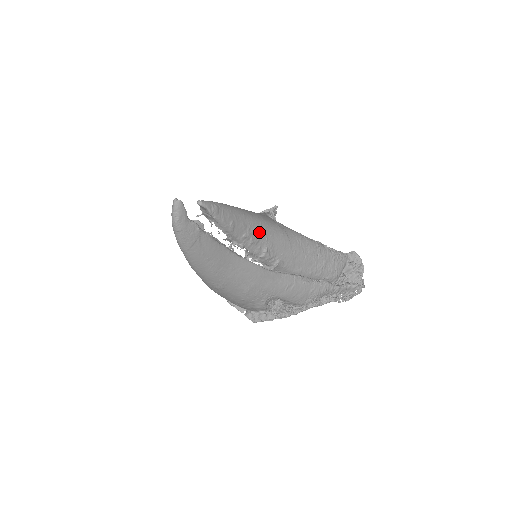
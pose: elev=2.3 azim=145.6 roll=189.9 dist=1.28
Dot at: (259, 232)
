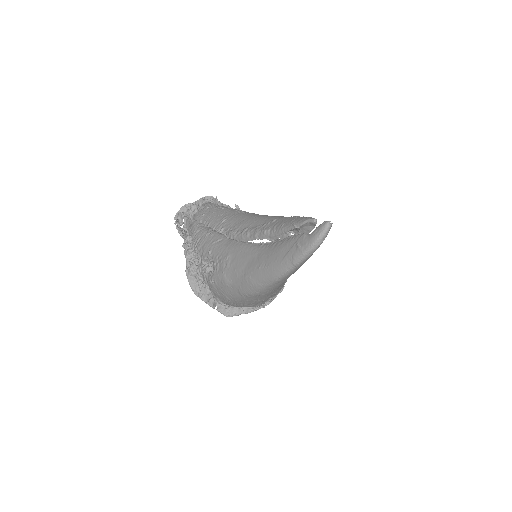
Dot at: occluded
